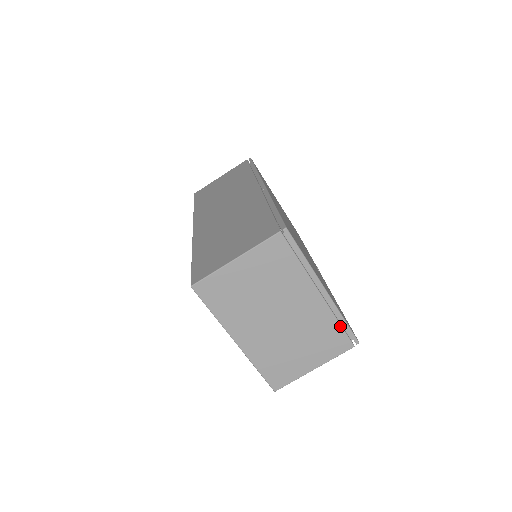
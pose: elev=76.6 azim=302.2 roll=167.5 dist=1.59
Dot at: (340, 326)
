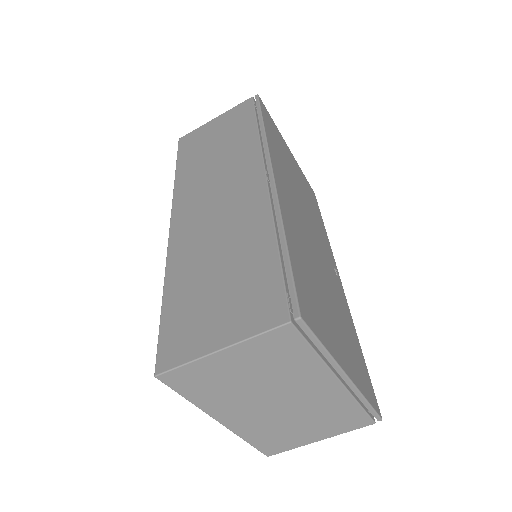
Dot at: (361, 408)
